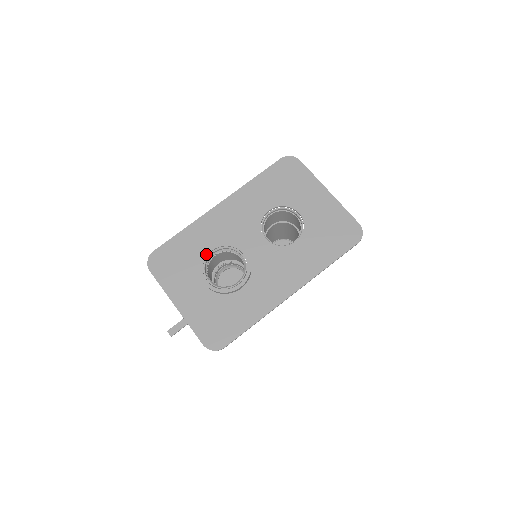
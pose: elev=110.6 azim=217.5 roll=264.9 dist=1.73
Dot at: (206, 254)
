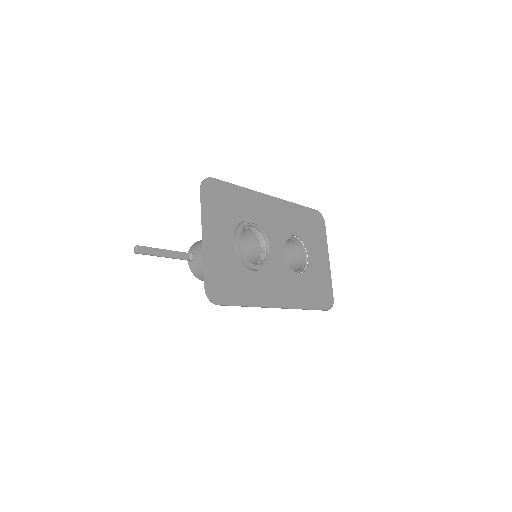
Dot at: (249, 221)
